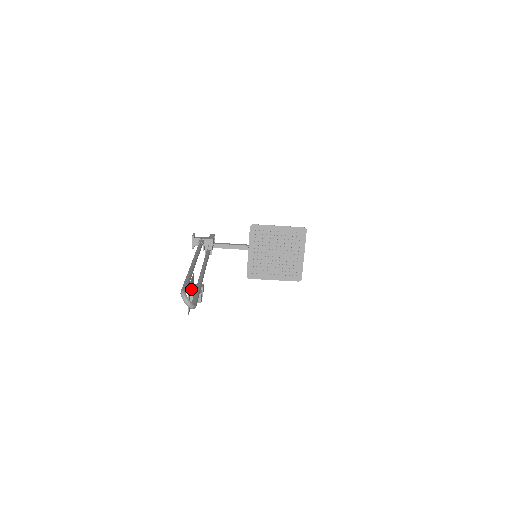
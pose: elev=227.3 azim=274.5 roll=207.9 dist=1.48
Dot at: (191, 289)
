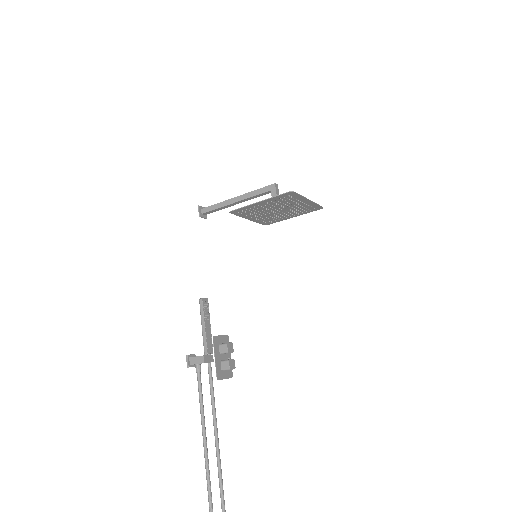
Dot at: (220, 362)
